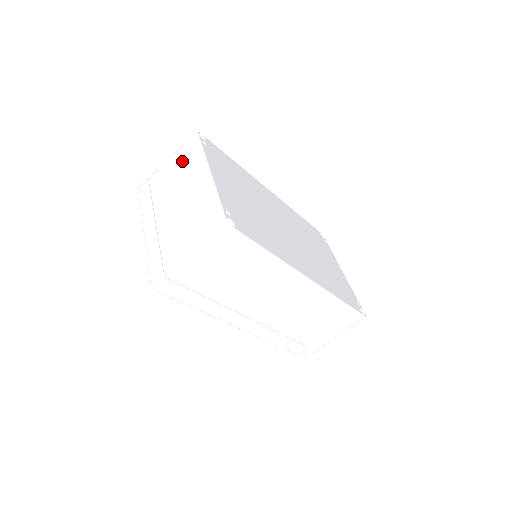
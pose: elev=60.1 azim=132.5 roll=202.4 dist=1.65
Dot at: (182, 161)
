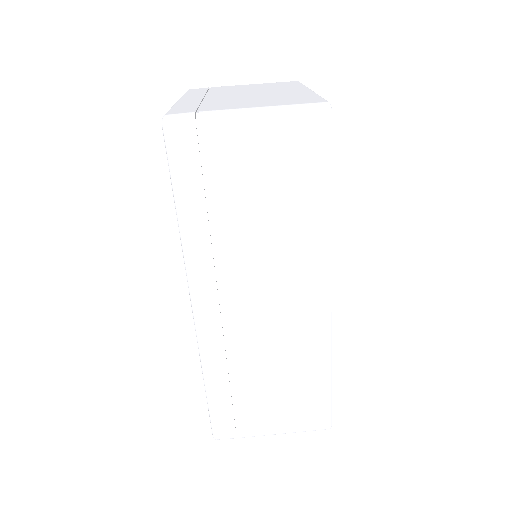
Dot at: (269, 85)
